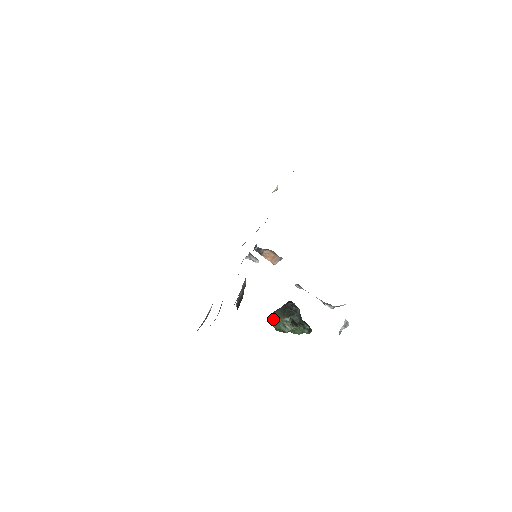
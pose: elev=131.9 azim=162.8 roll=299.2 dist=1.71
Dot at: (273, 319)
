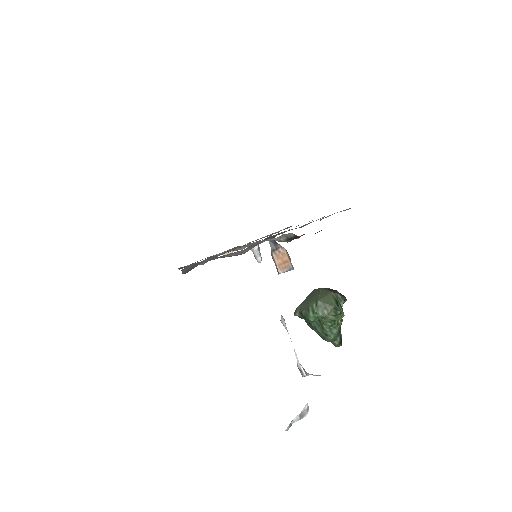
Dot at: (318, 294)
